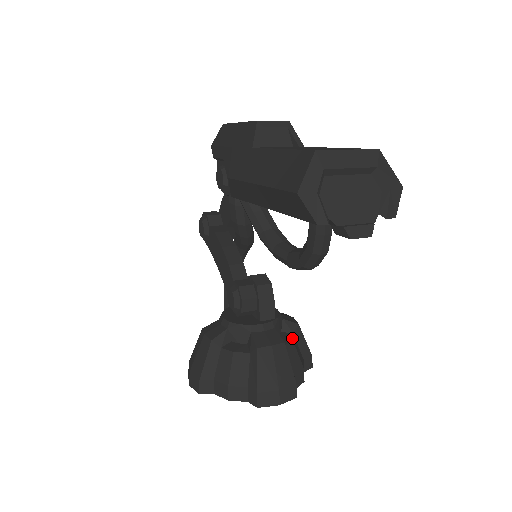
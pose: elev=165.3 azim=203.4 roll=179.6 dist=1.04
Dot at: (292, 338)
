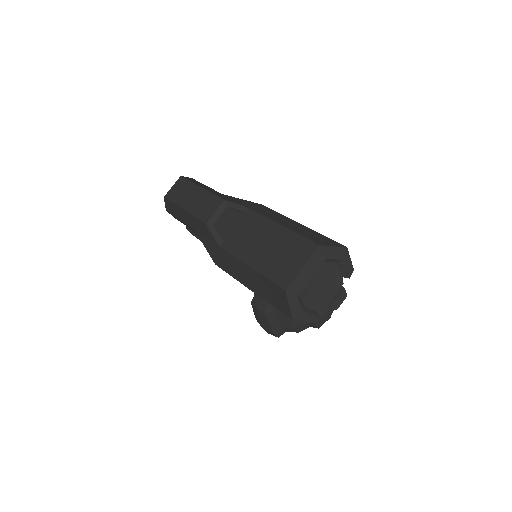
Dot at: occluded
